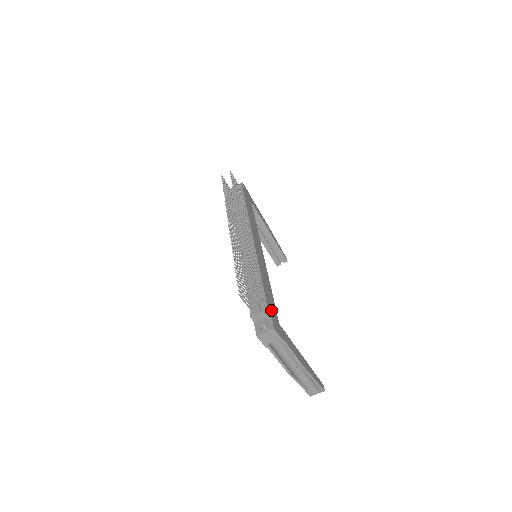
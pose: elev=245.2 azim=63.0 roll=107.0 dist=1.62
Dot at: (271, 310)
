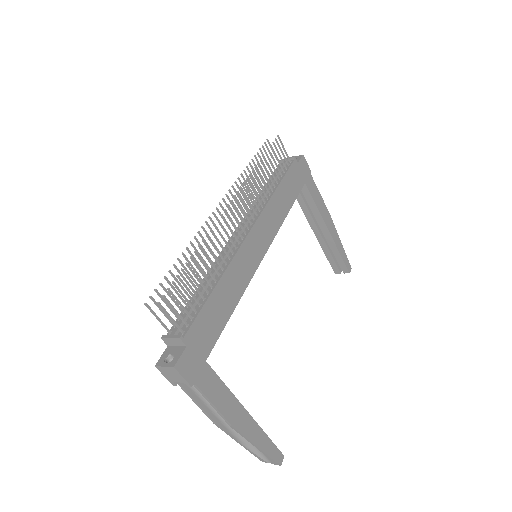
Dot at: (196, 339)
